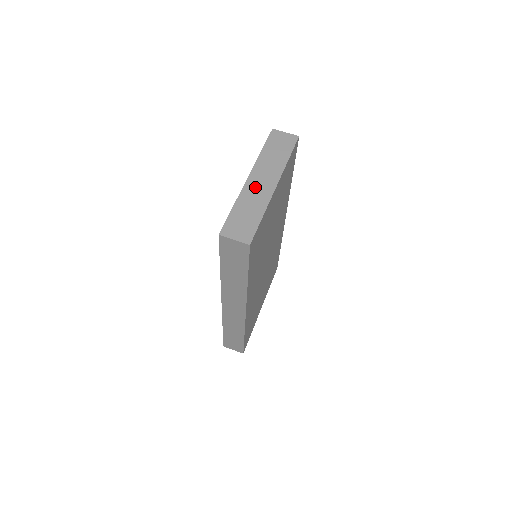
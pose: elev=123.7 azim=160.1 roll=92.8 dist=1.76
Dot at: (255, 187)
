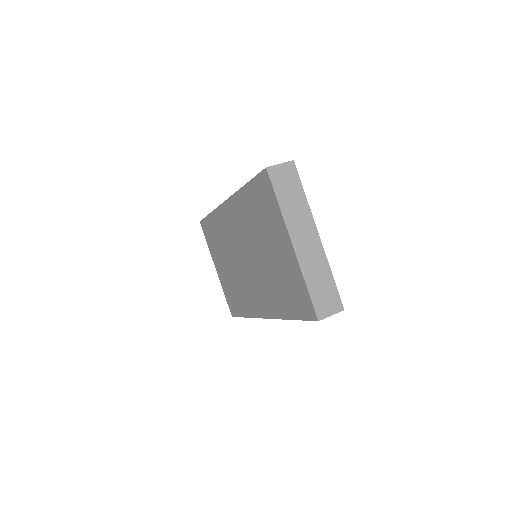
Dot at: (306, 251)
